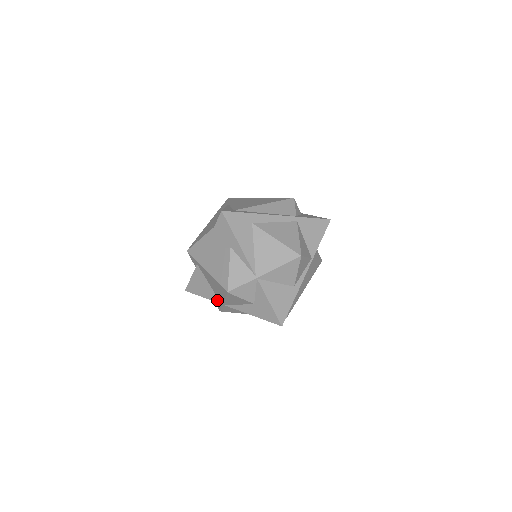
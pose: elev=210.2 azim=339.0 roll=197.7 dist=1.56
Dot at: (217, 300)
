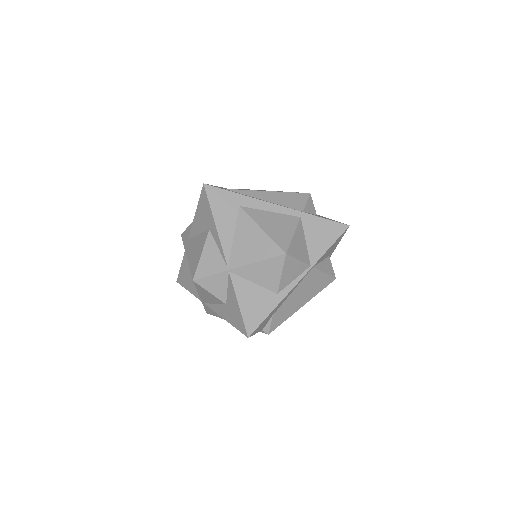
Dot at: (198, 296)
